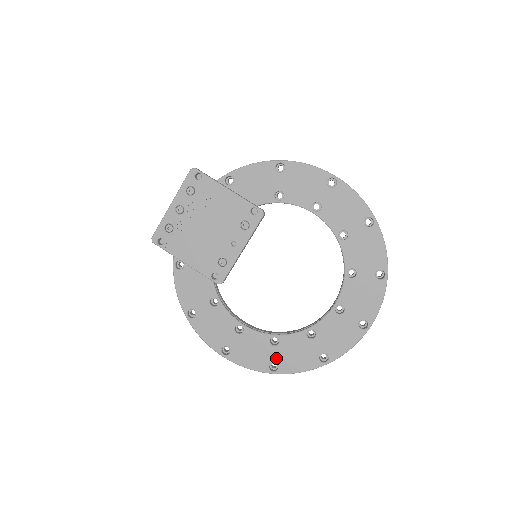
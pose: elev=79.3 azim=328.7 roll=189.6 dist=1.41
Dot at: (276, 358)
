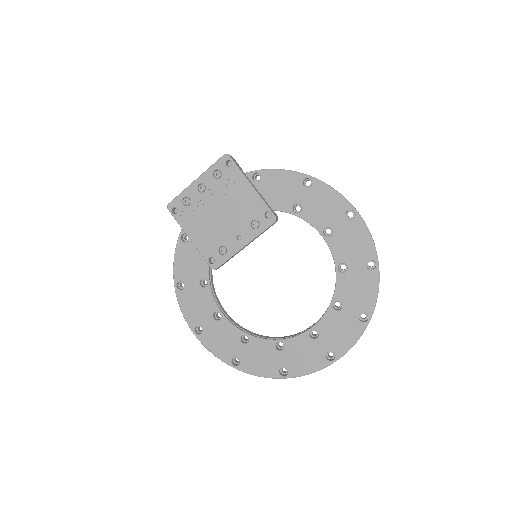
Dot at: (241, 355)
